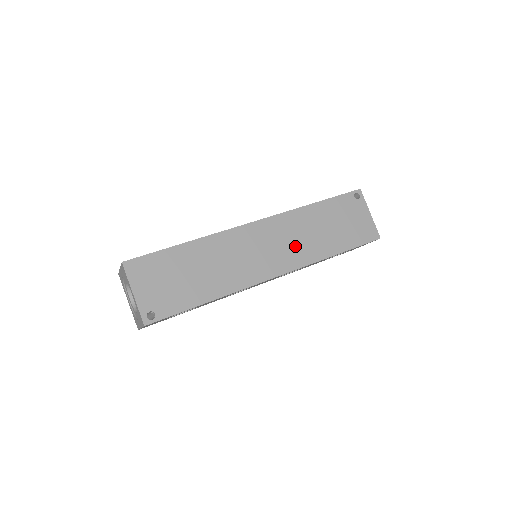
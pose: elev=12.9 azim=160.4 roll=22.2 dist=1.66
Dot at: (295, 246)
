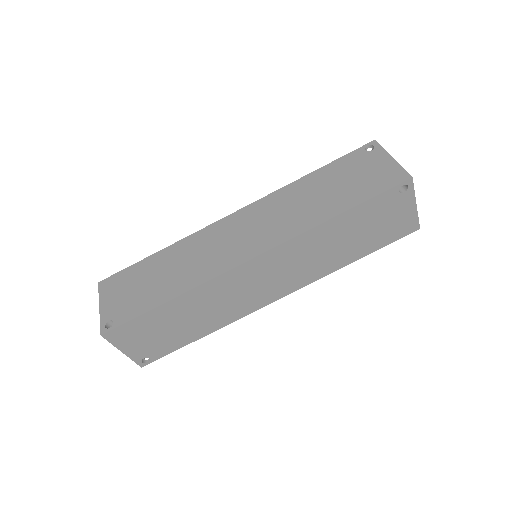
Dot at: (303, 268)
